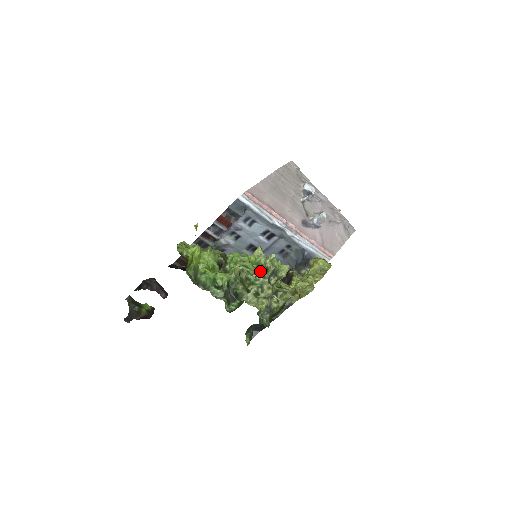
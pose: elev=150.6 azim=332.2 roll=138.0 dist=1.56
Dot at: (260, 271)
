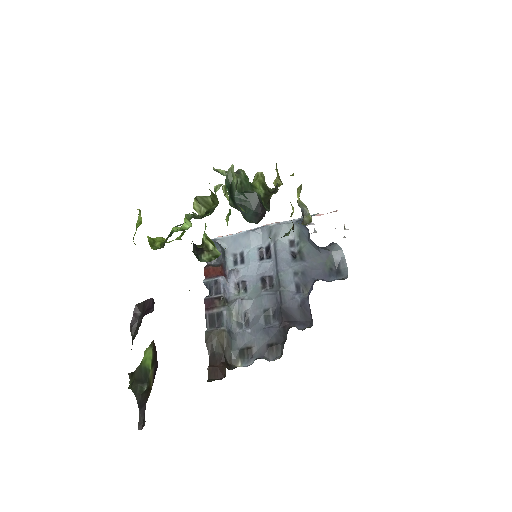
Dot at: occluded
